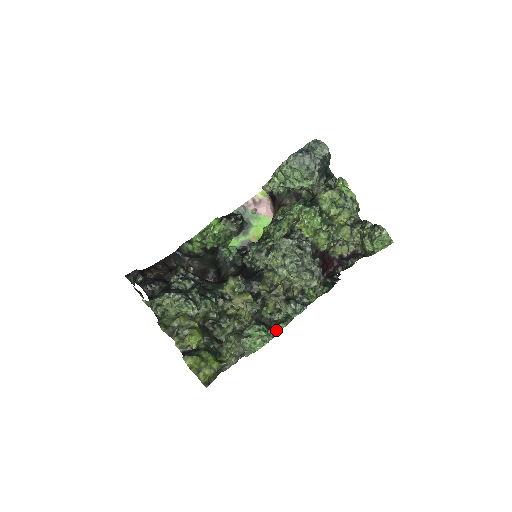
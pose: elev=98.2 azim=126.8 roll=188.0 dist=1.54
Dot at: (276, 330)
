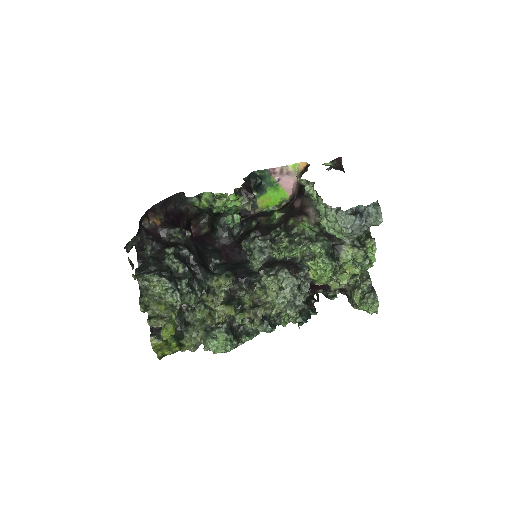
Dot at: (240, 341)
